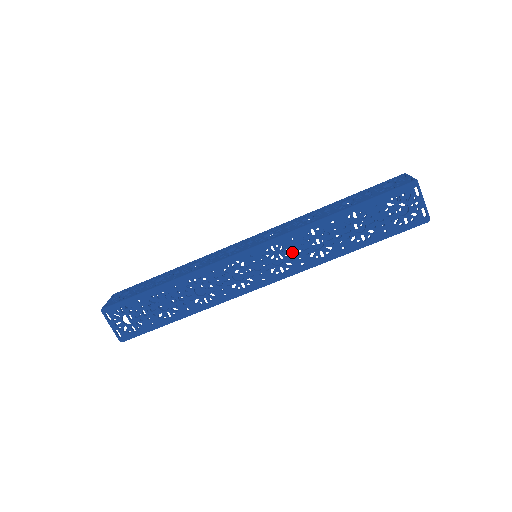
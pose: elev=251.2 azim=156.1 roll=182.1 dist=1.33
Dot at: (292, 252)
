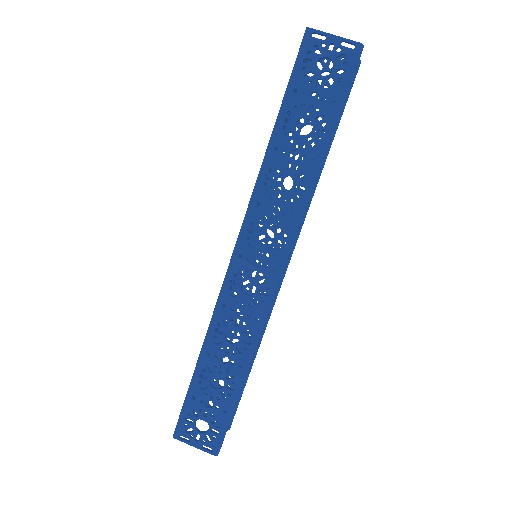
Dot at: (271, 216)
